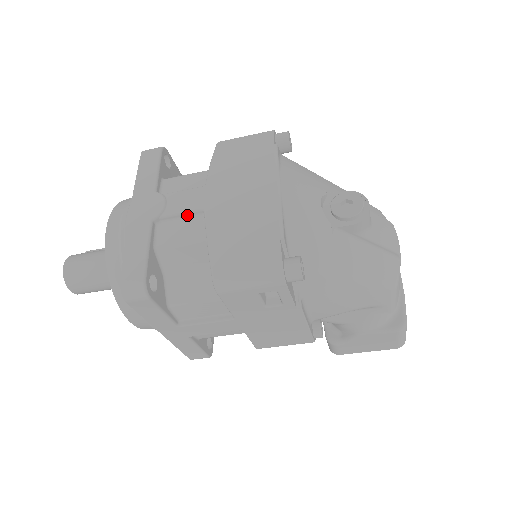
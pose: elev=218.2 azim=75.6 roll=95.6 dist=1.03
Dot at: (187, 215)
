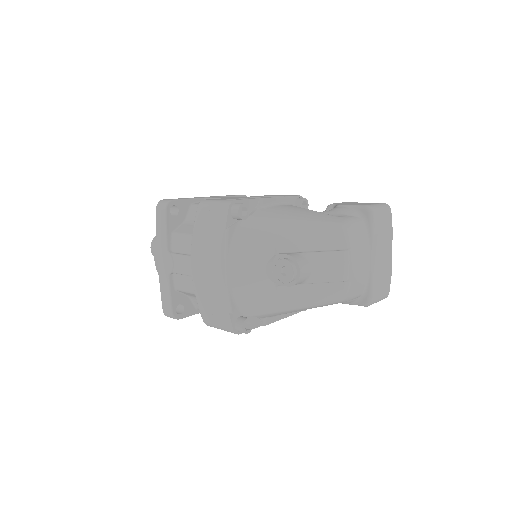
Dot at: (185, 275)
